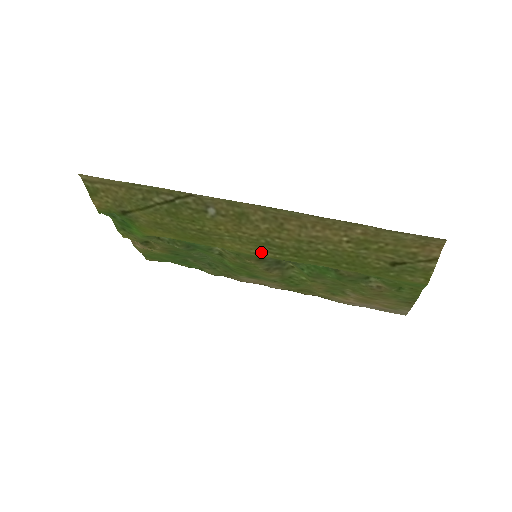
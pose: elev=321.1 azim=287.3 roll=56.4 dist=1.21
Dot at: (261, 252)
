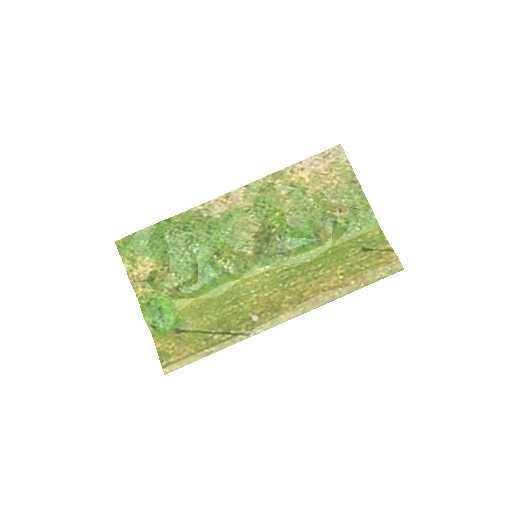
Dot at: (273, 273)
